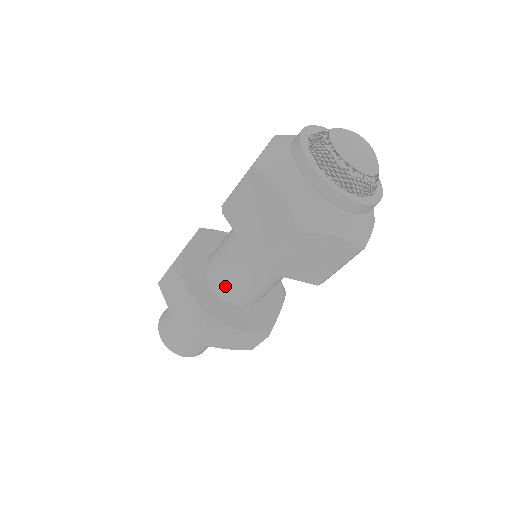
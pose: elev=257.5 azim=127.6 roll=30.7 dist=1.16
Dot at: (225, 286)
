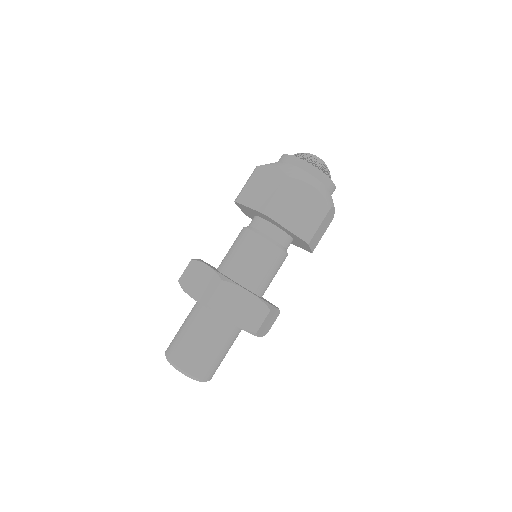
Dot at: (234, 266)
